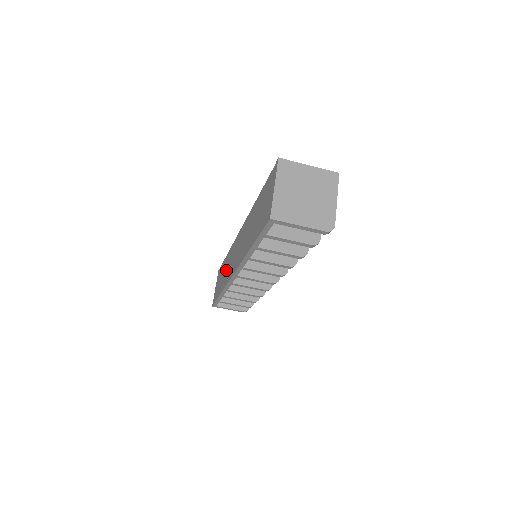
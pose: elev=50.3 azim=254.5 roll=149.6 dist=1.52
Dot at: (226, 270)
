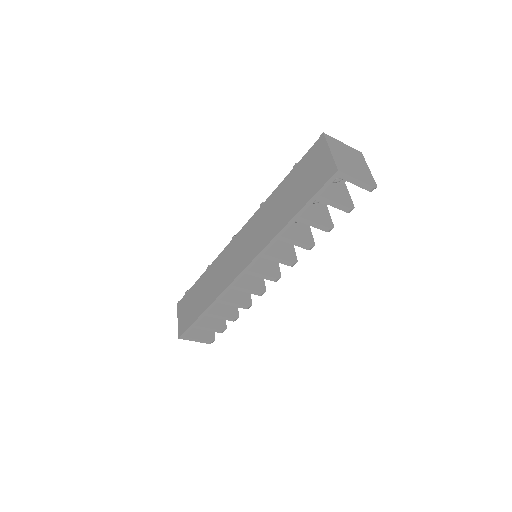
Dot at: (213, 282)
